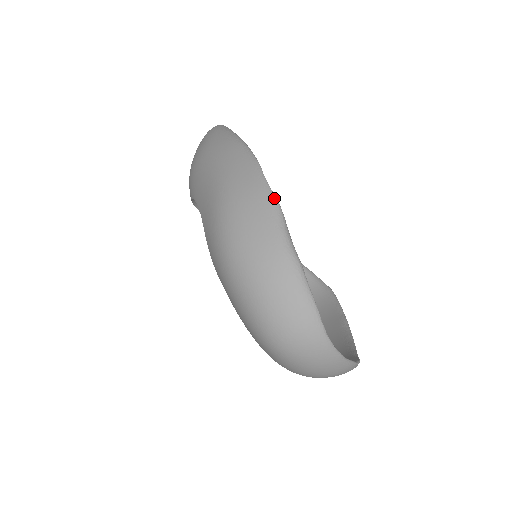
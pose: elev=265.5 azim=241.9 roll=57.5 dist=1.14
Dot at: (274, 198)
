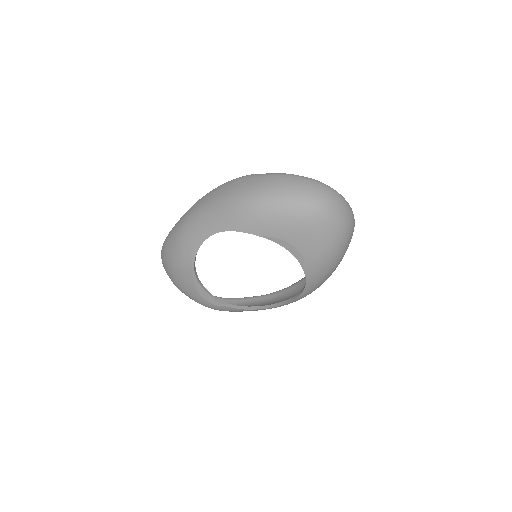
Dot at: (248, 175)
